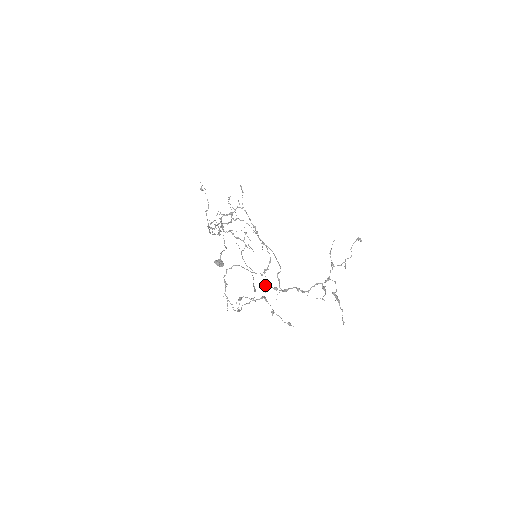
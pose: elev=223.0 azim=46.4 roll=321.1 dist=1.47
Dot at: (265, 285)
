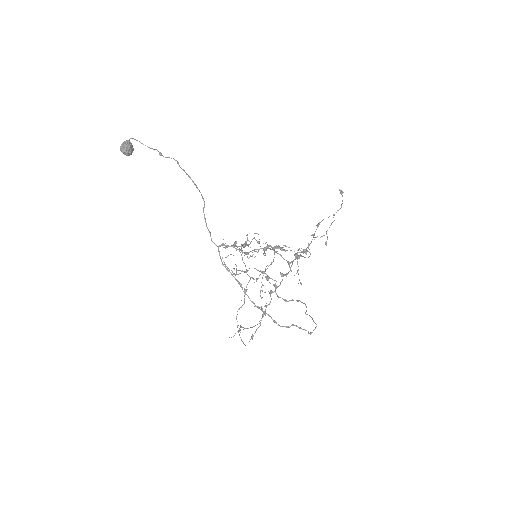
Dot at: occluded
